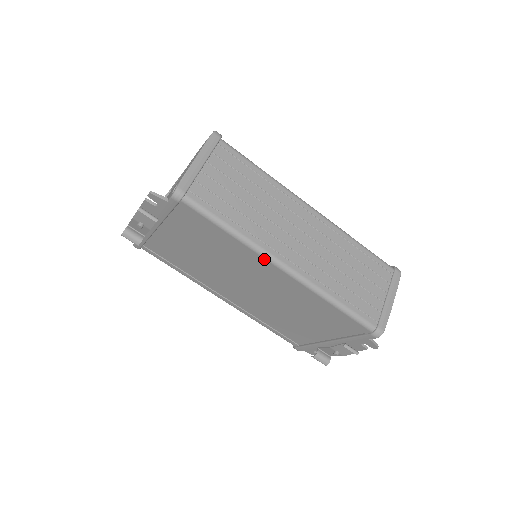
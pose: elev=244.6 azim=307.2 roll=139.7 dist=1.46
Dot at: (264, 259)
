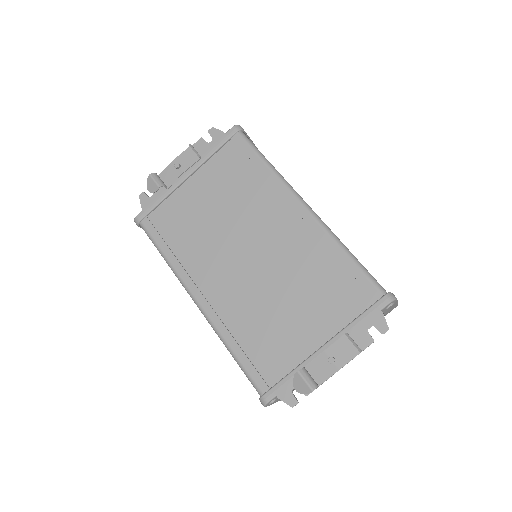
Dot at: (289, 194)
